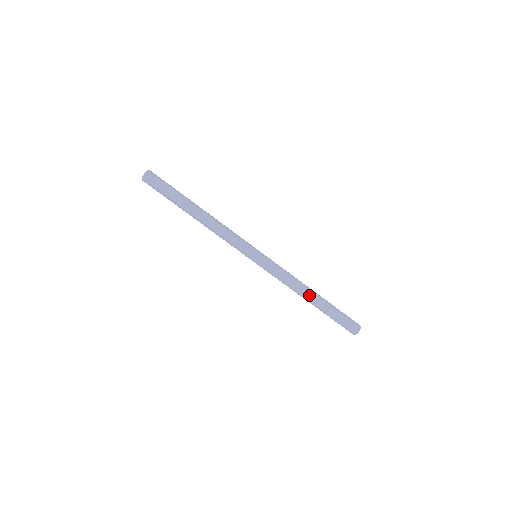
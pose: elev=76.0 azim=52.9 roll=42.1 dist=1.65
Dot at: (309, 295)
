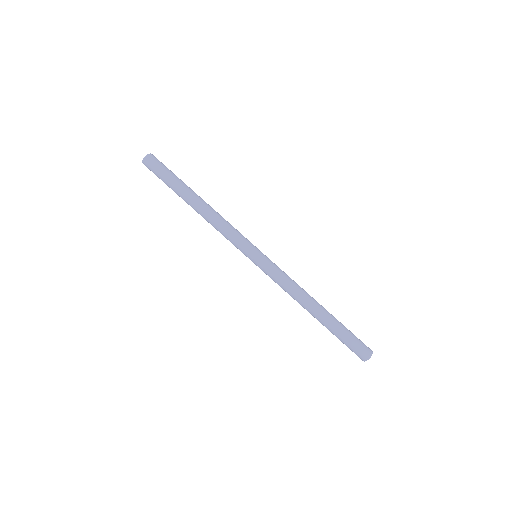
Dot at: (313, 306)
